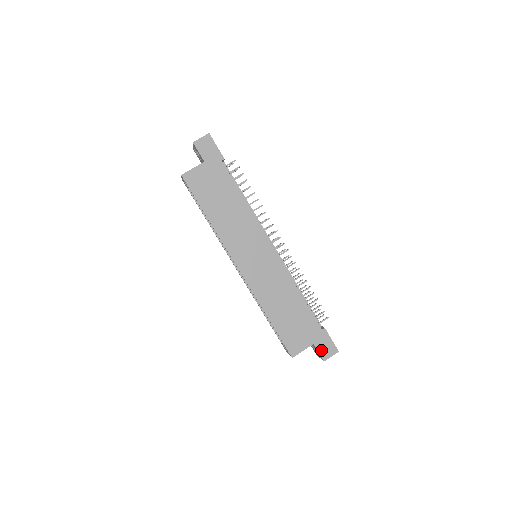
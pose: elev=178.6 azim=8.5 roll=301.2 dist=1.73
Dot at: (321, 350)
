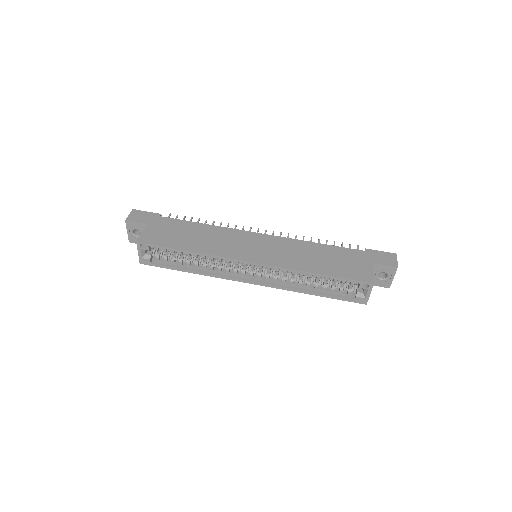
Dot at: (384, 263)
